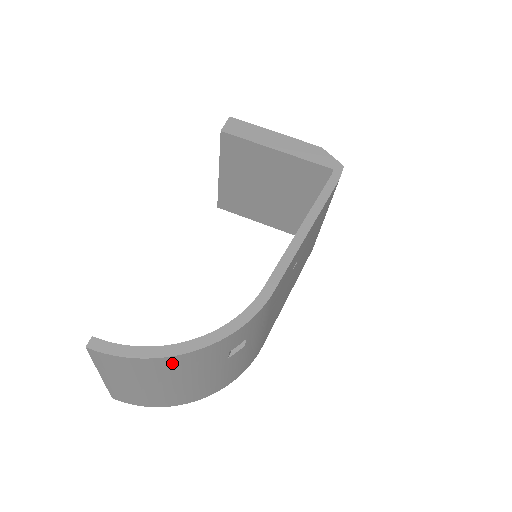
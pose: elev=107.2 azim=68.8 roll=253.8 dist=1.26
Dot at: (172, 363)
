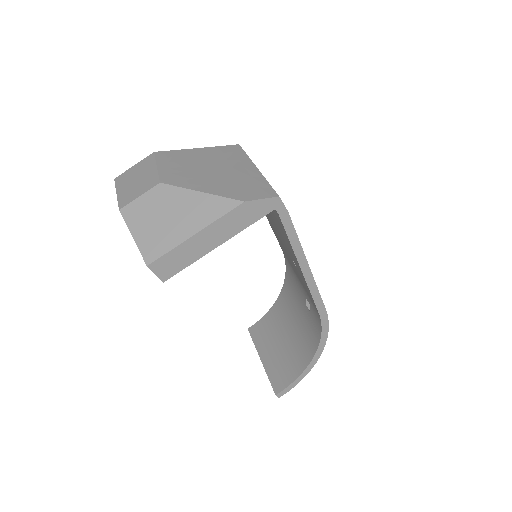
Dot at: occluded
